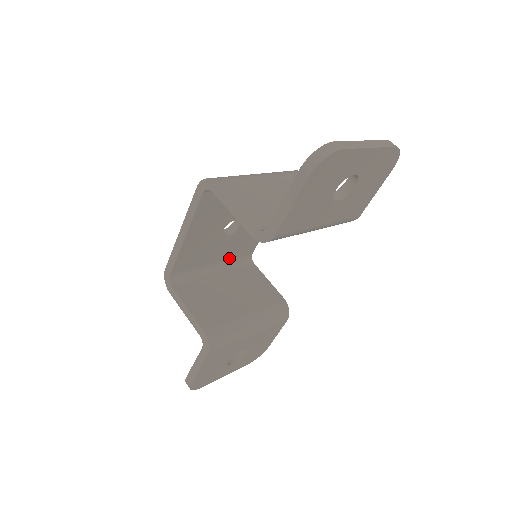
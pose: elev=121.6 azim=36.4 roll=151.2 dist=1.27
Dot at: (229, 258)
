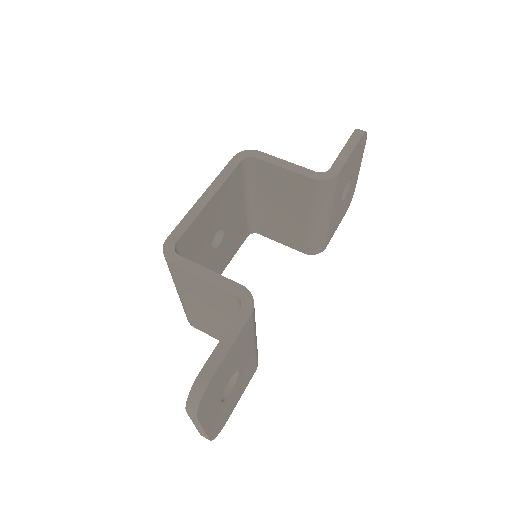
Dot at: occluded
